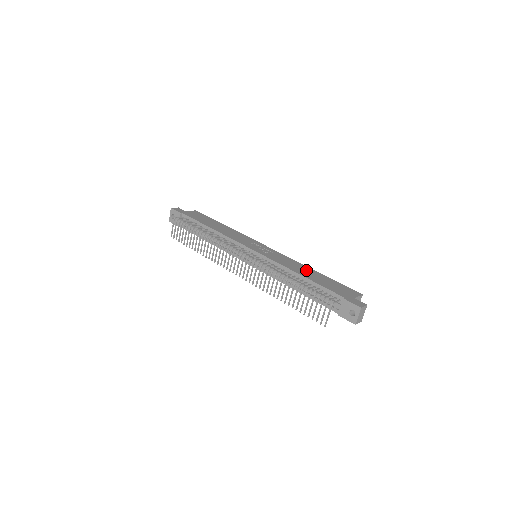
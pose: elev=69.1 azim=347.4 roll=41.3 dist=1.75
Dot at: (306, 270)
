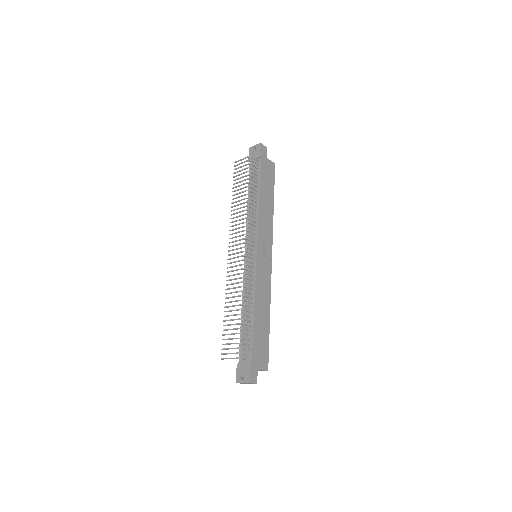
Dot at: (264, 310)
